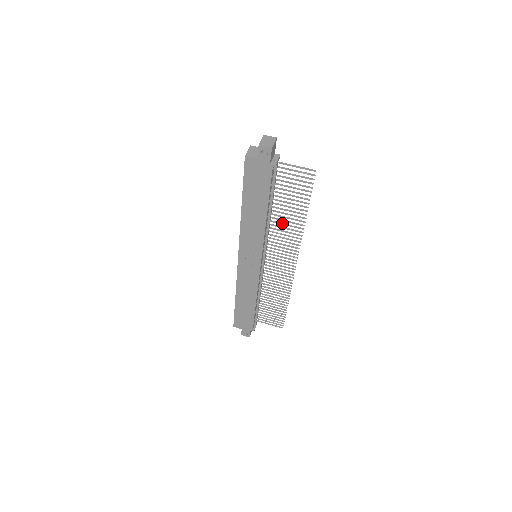
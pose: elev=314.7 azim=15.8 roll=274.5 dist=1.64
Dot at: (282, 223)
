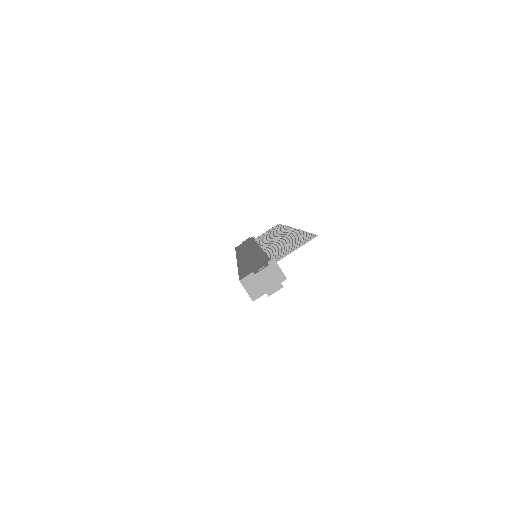
Dot at: occluded
